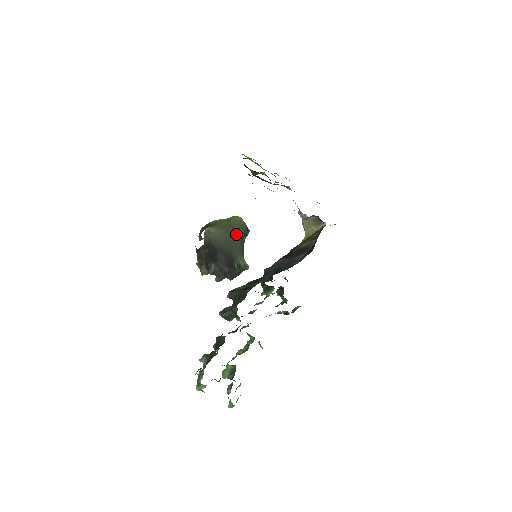
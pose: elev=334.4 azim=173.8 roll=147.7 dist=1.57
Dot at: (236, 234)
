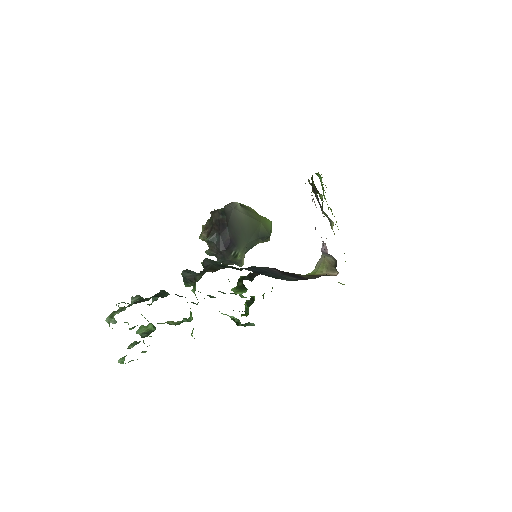
Dot at: (256, 231)
